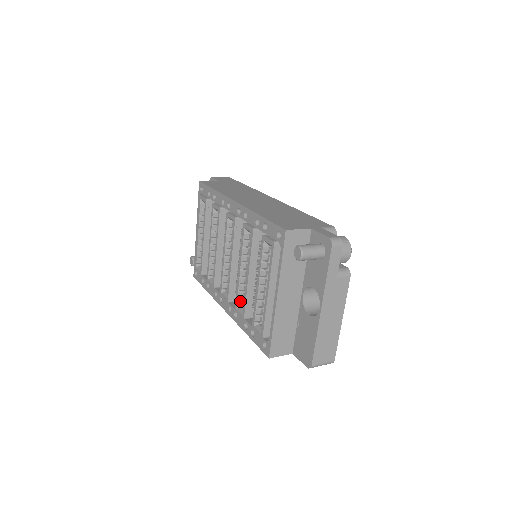
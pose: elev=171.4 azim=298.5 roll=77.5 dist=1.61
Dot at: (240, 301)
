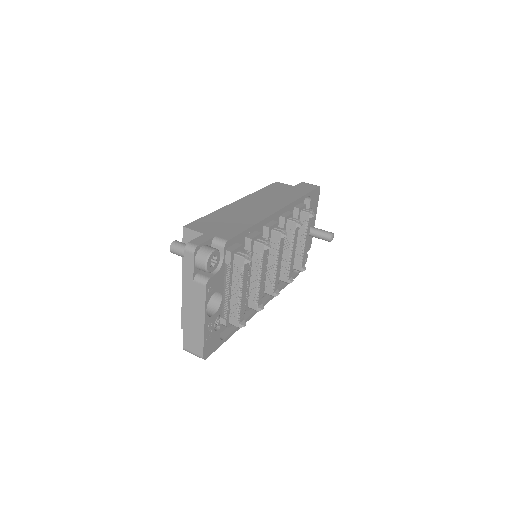
Dot at: occluded
